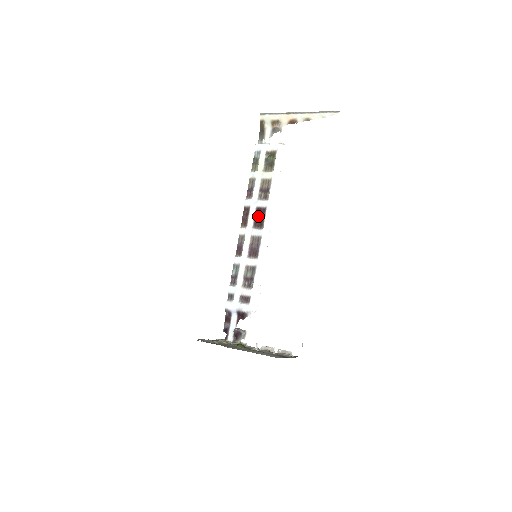
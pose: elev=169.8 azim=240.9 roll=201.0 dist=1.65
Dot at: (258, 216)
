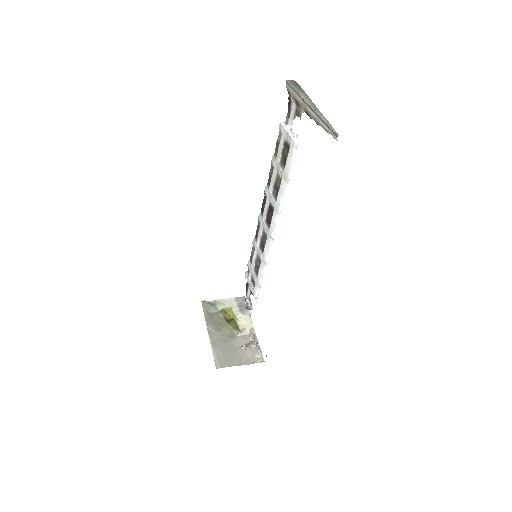
Dot at: (269, 213)
